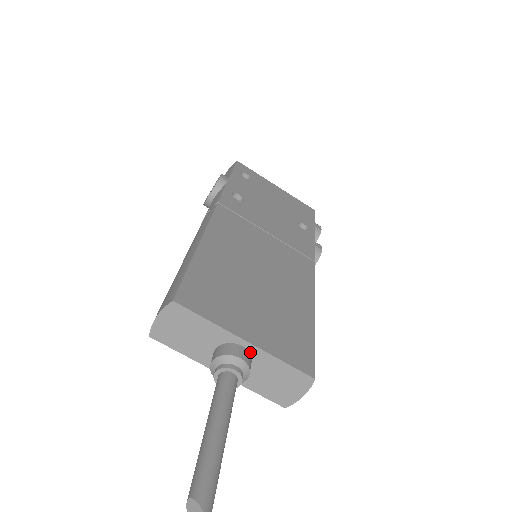
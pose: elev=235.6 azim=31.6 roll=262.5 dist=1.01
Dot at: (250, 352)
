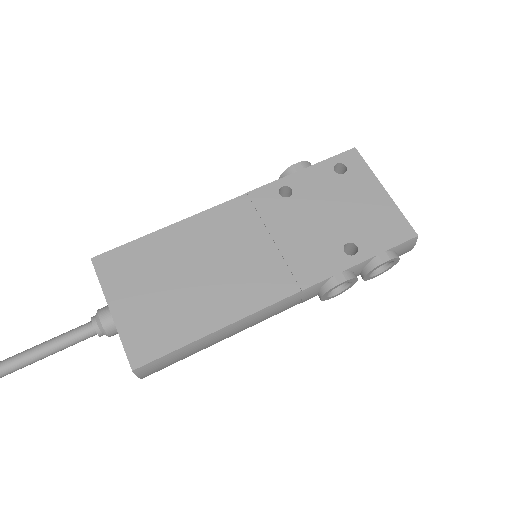
Dot at: (115, 321)
